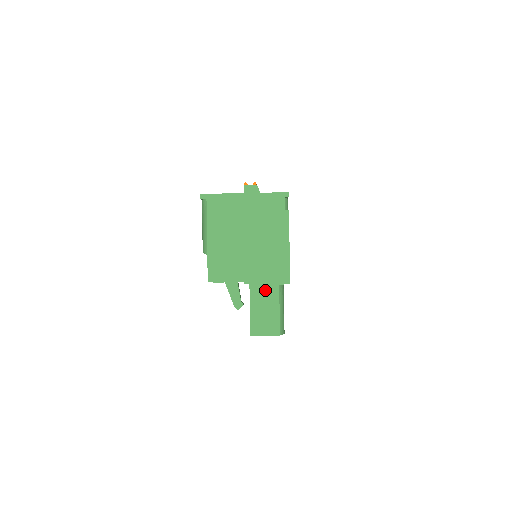
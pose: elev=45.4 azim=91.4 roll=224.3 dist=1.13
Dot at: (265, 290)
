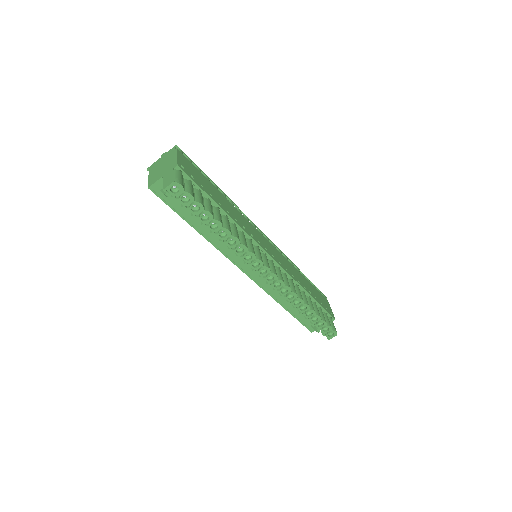
Dot at: (168, 174)
